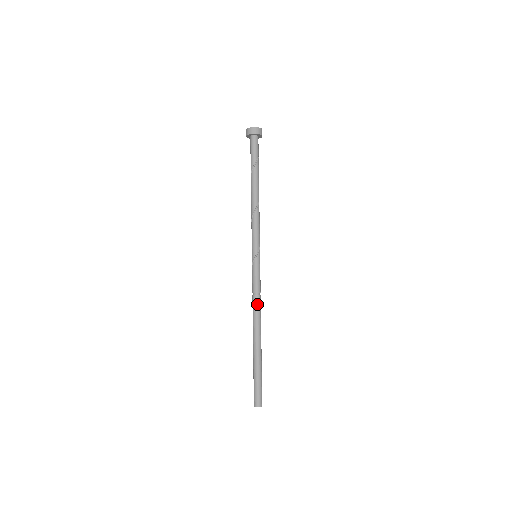
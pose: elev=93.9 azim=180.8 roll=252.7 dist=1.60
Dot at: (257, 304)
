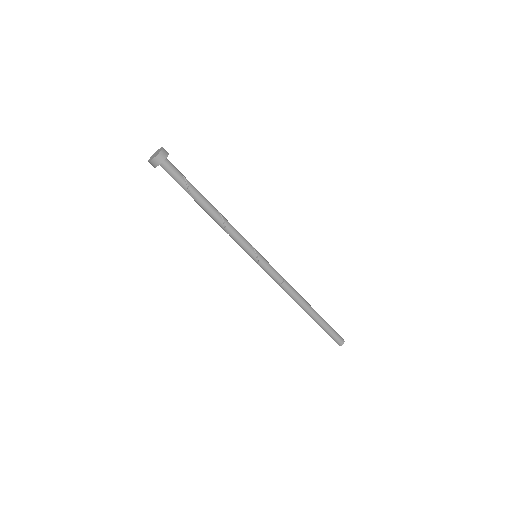
Dot at: (288, 289)
